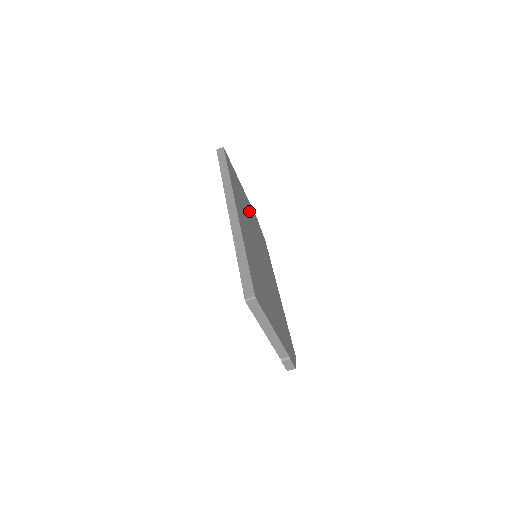
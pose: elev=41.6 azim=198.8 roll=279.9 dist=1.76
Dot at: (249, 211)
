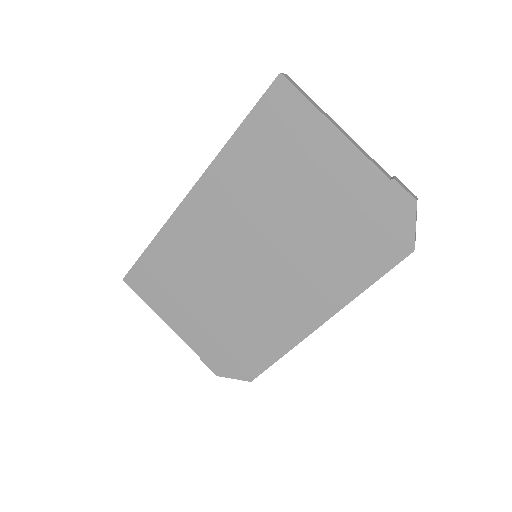
Dot at: occluded
